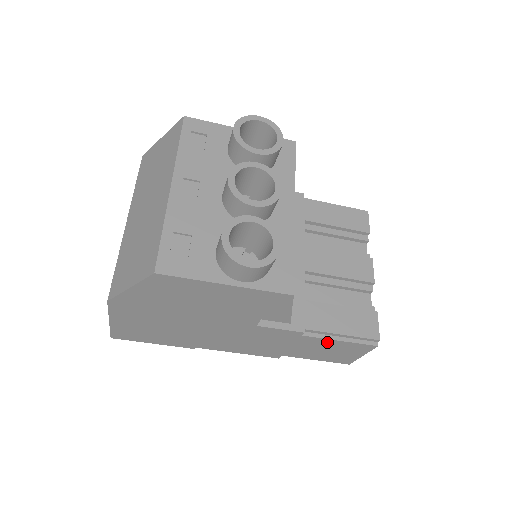
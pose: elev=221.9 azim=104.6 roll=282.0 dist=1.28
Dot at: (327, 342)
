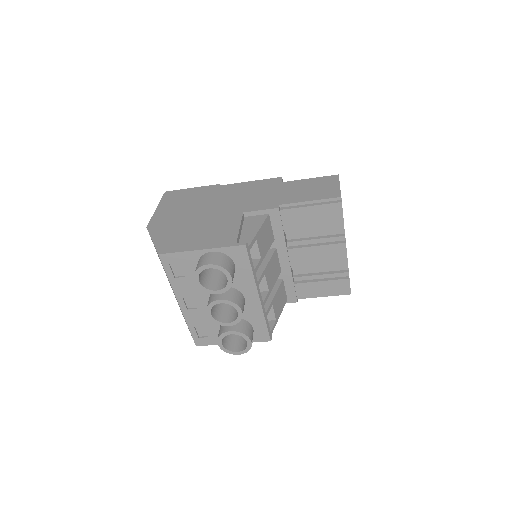
Dot at: occluded
